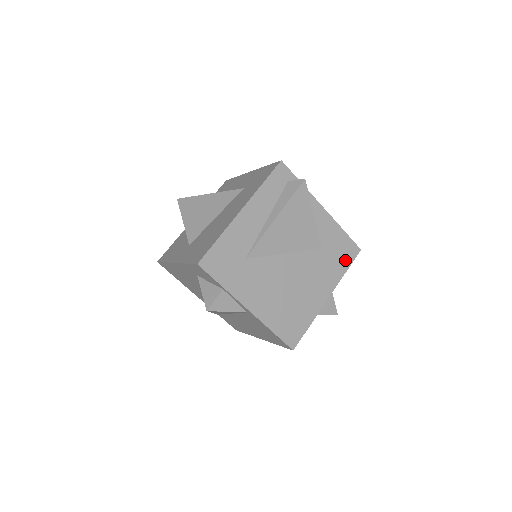
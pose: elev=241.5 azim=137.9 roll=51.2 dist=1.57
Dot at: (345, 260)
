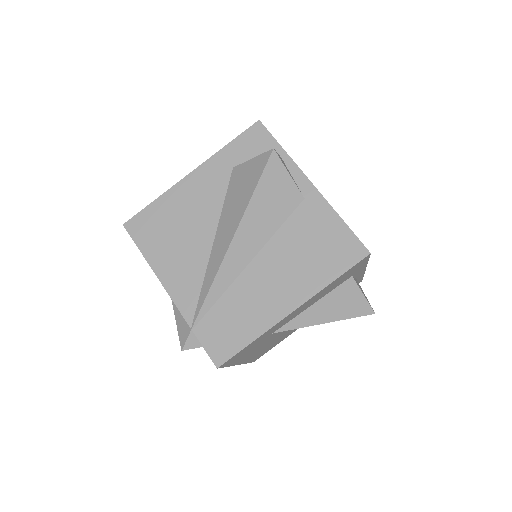
Dot at: occluded
